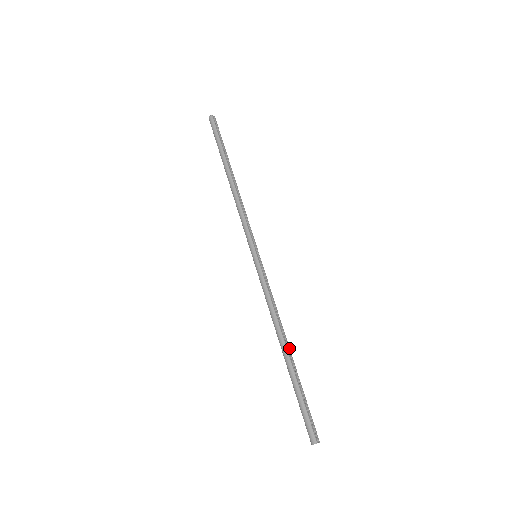
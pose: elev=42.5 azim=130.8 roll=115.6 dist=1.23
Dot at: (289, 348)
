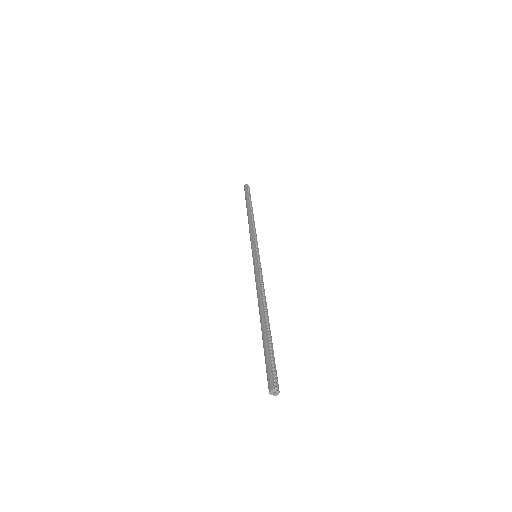
Dot at: (267, 315)
